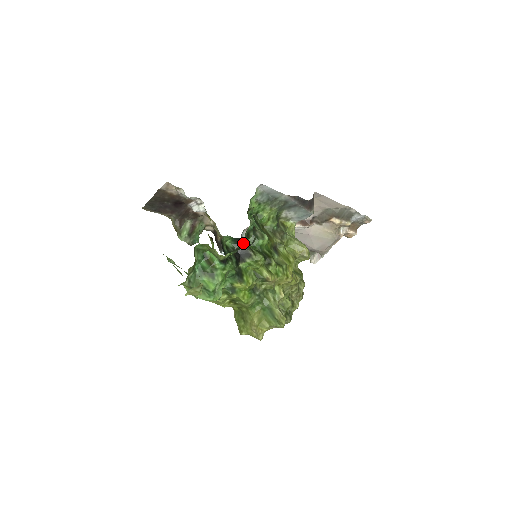
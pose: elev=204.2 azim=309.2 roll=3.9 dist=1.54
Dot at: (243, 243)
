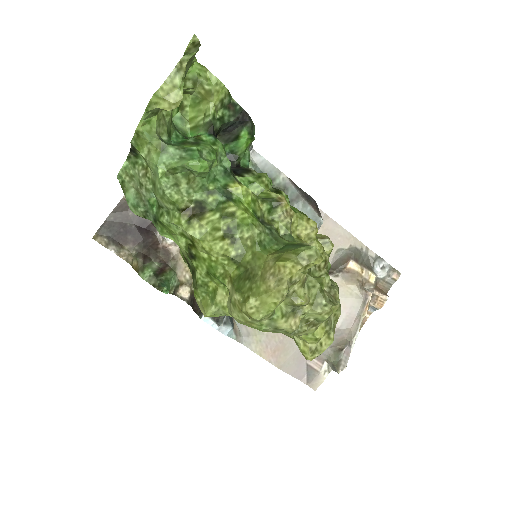
Dot at: (237, 167)
